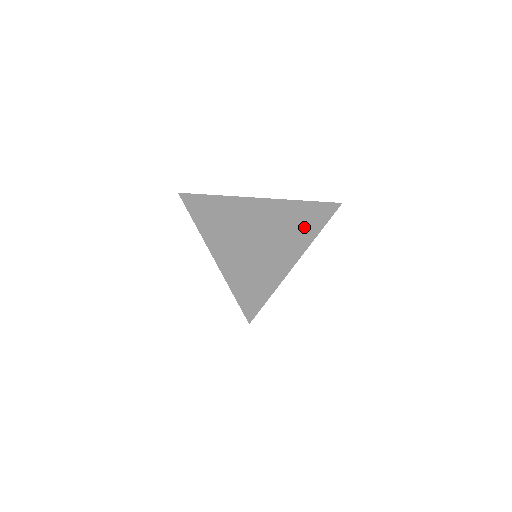
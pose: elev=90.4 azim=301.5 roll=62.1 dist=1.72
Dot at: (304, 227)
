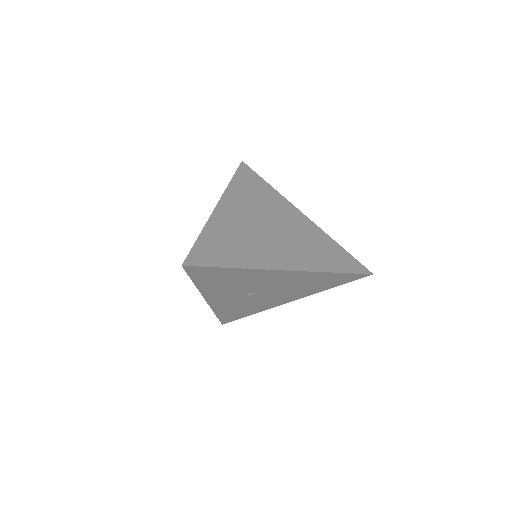
Dot at: (317, 258)
